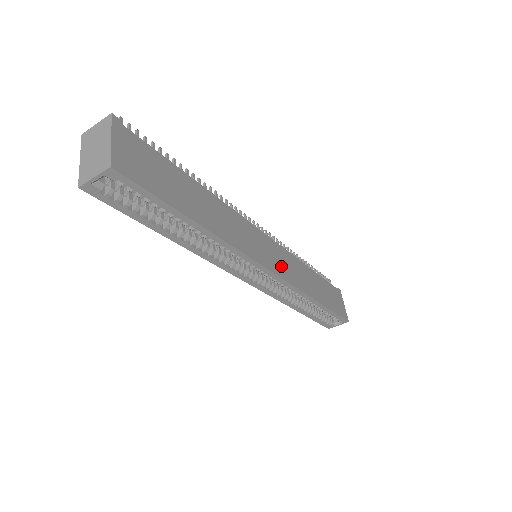
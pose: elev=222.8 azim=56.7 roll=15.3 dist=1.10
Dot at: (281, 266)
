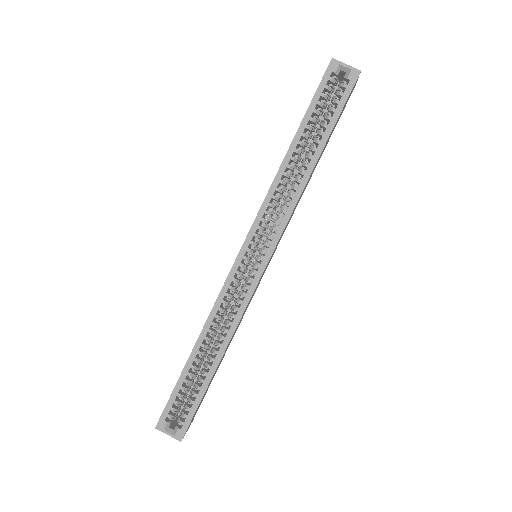
Dot at: occluded
